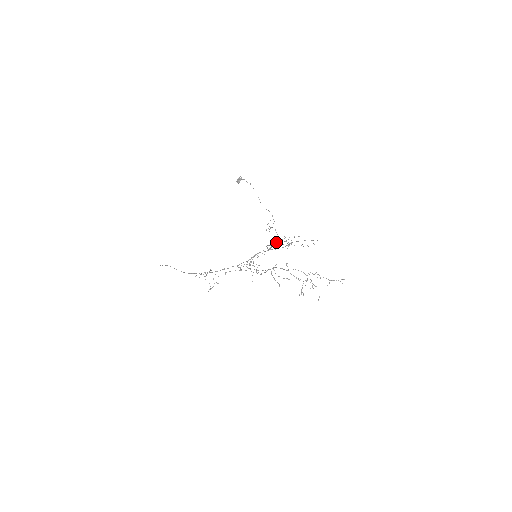
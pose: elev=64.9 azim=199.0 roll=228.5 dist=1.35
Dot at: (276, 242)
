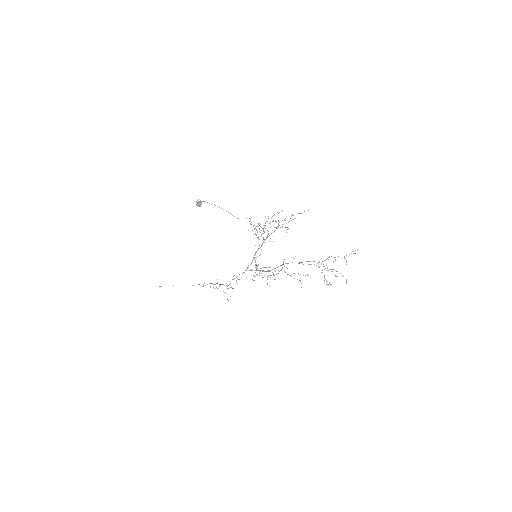
Dot at: occluded
